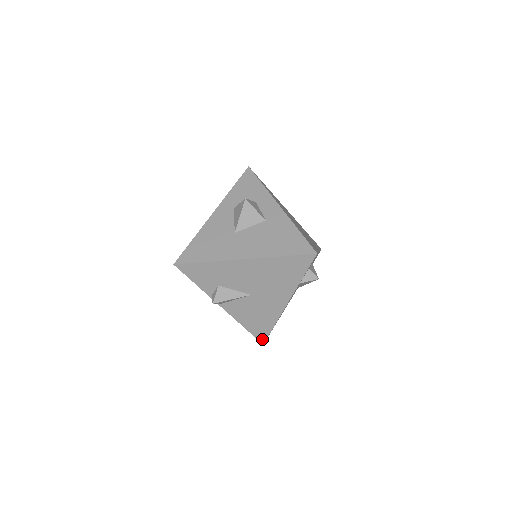
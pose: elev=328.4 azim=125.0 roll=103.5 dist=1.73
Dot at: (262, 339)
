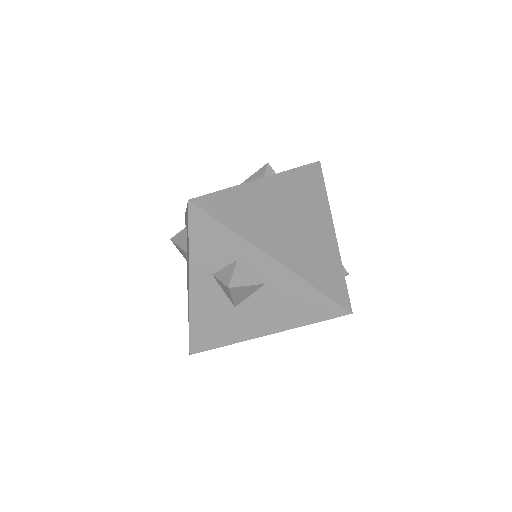
Dot at: occluded
